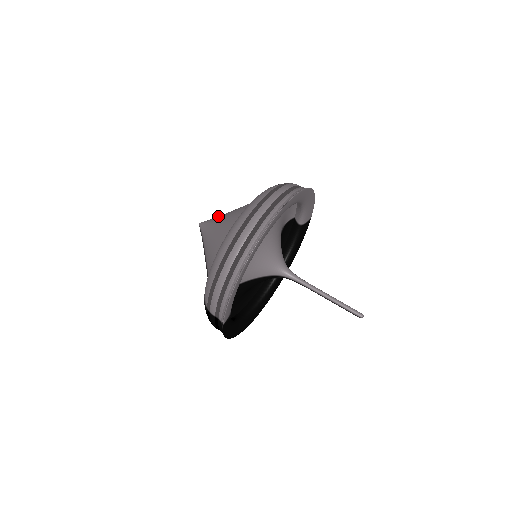
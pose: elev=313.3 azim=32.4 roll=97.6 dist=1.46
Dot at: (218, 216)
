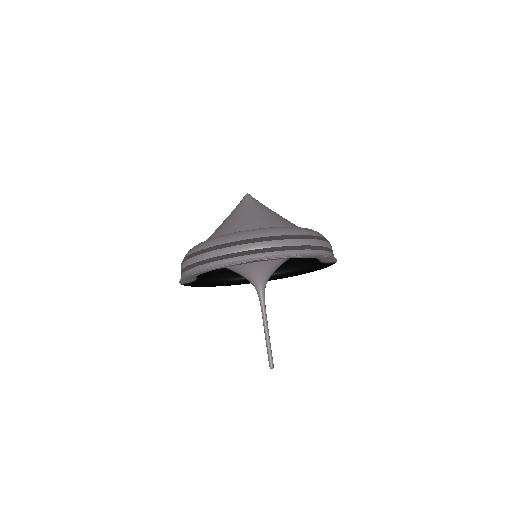
Dot at: (255, 204)
